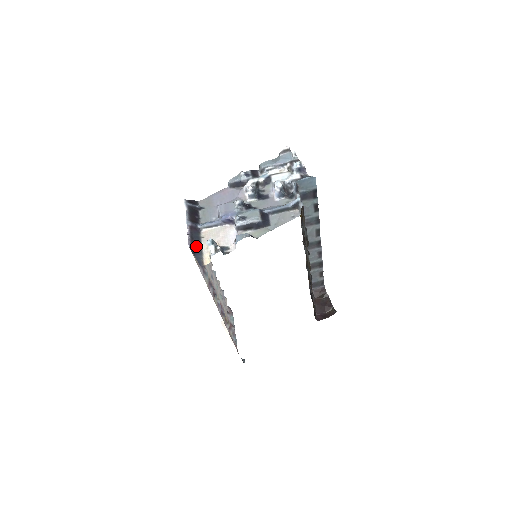
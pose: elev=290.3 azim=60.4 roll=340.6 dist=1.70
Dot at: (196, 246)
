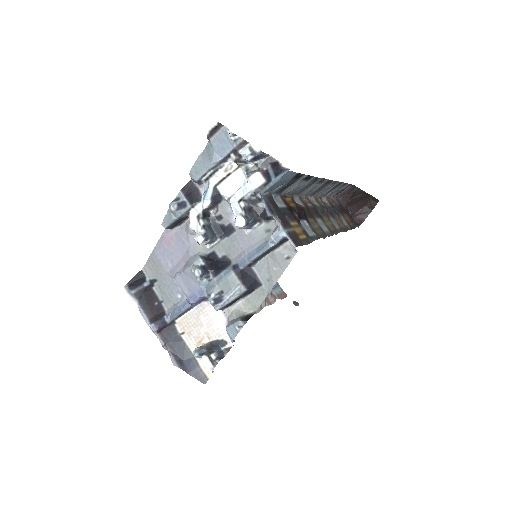
Dot at: (183, 356)
